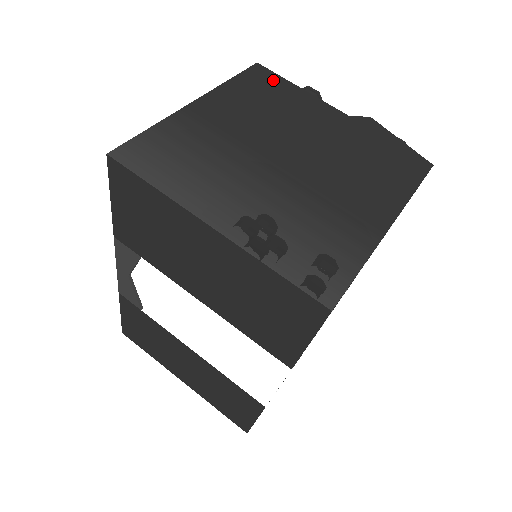
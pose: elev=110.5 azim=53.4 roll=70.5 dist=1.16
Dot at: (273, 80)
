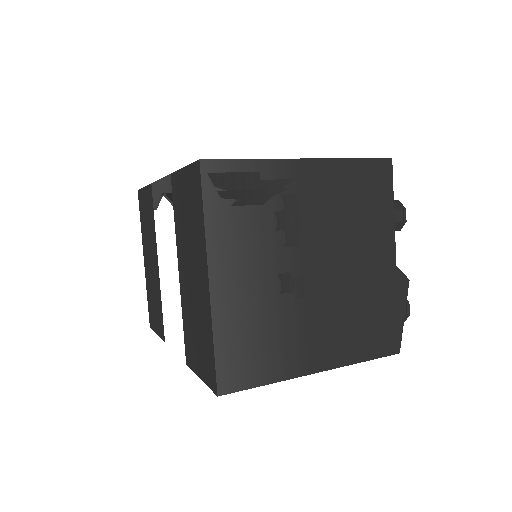
Dot at: (384, 186)
